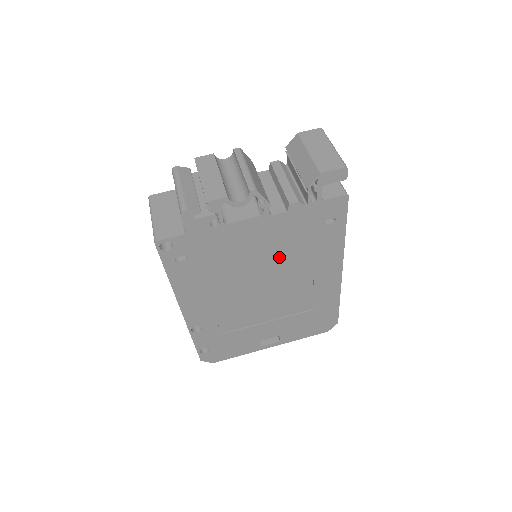
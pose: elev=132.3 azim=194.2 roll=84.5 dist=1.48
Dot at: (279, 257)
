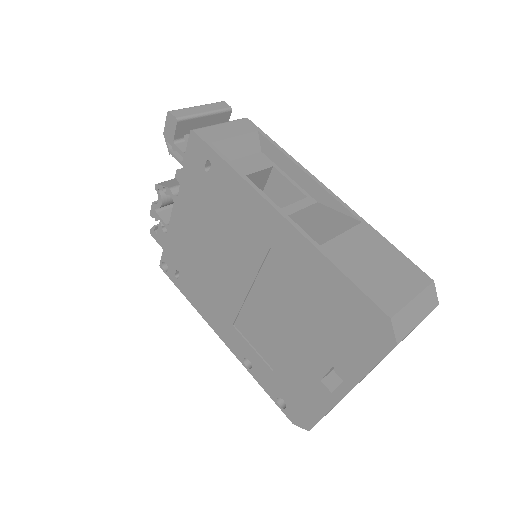
Dot at: (218, 235)
